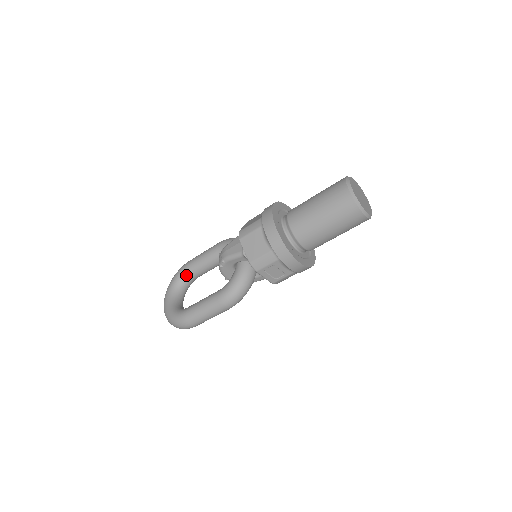
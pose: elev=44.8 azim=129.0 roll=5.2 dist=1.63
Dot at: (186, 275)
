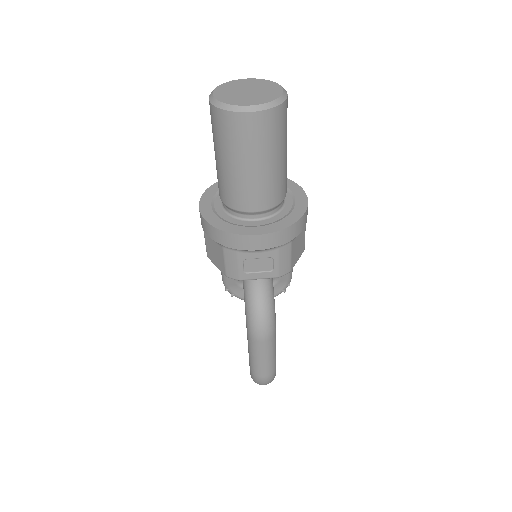
Dot at: occluded
